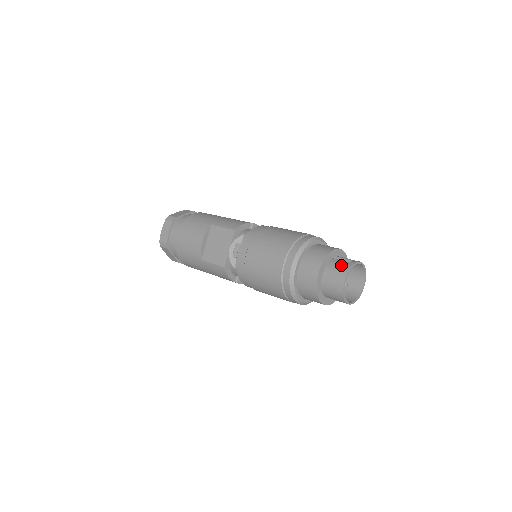
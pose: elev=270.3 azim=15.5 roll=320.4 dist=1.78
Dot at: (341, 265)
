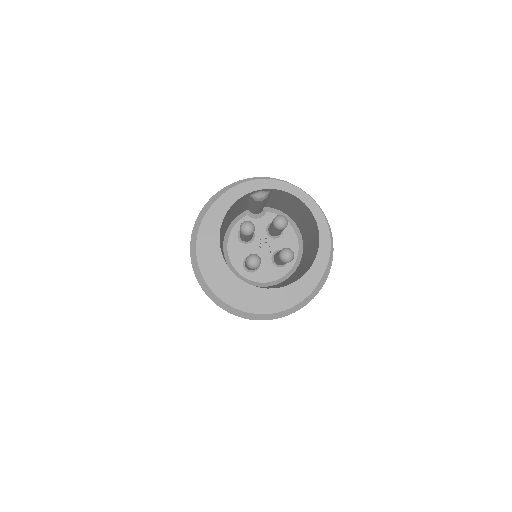
Dot at: occluded
